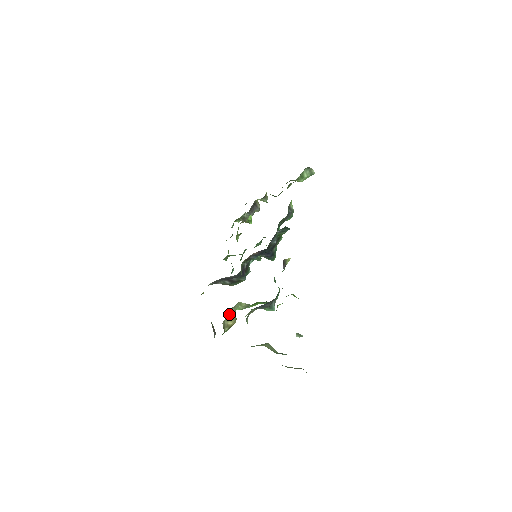
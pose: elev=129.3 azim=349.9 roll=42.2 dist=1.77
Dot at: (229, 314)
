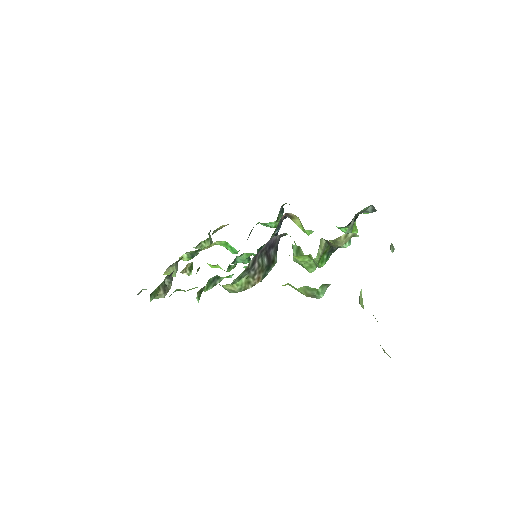
Dot at: occluded
